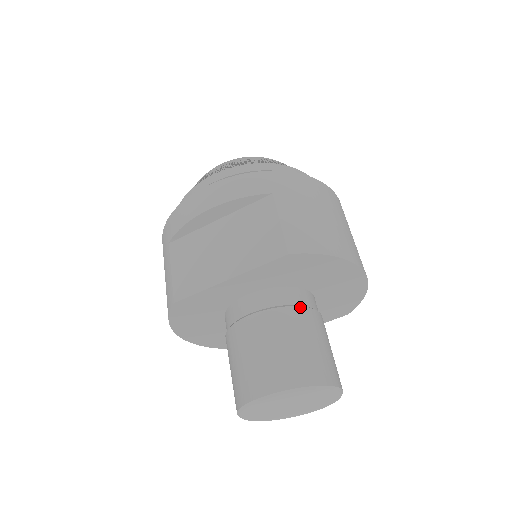
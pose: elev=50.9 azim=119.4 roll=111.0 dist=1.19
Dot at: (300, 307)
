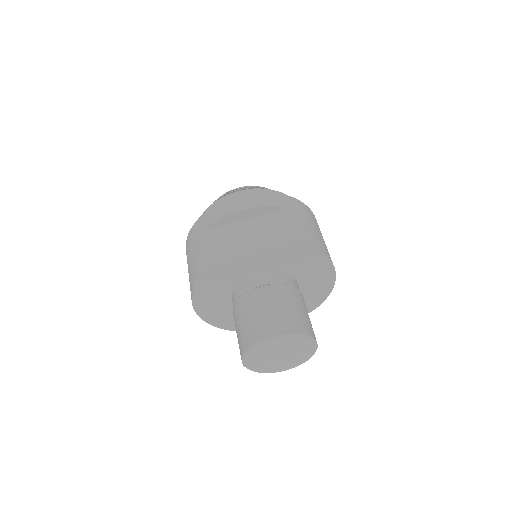
Dot at: (294, 288)
